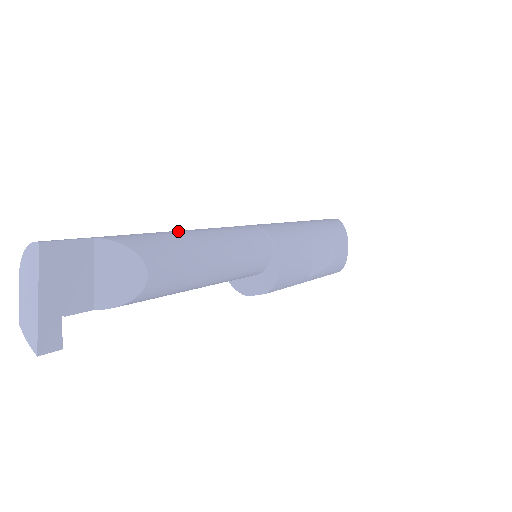
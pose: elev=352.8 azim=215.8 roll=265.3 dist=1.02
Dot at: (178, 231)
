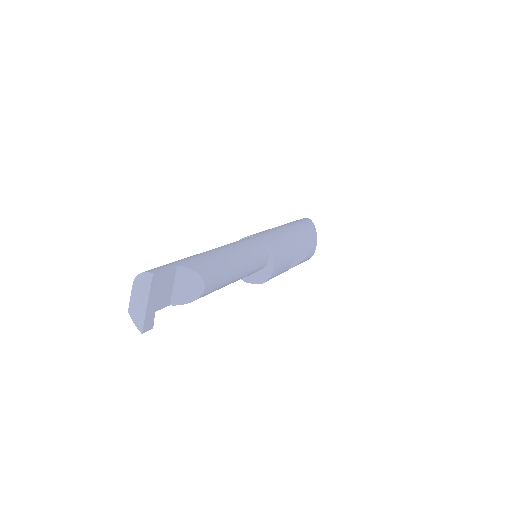
Dot at: (217, 252)
